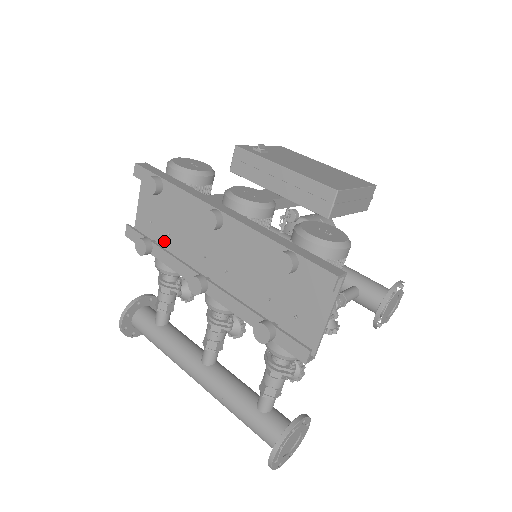
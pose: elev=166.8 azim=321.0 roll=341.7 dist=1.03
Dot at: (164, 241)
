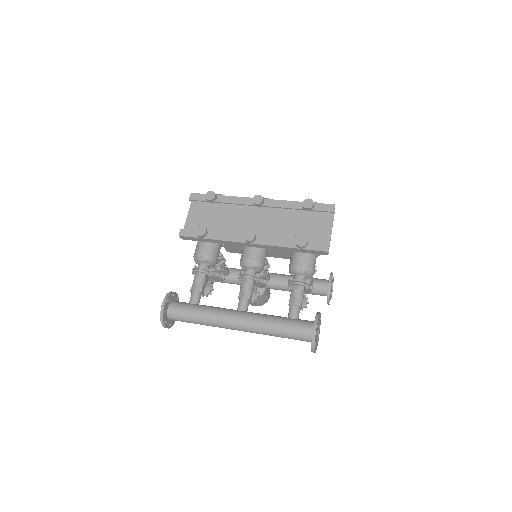
Dot at: occluded
